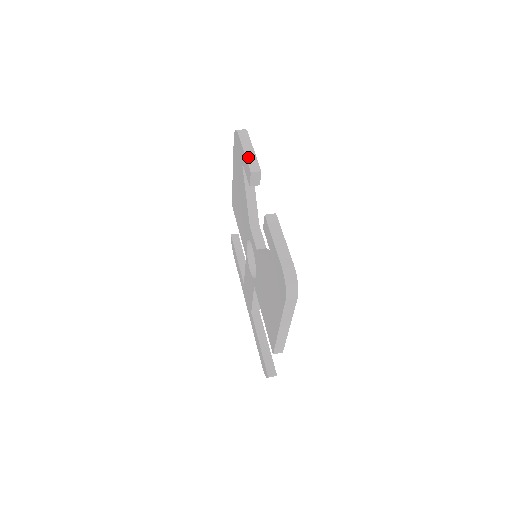
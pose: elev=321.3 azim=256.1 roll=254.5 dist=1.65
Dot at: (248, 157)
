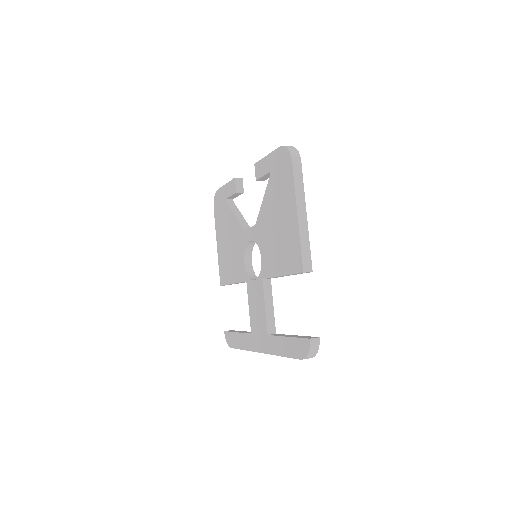
Dot at: occluded
